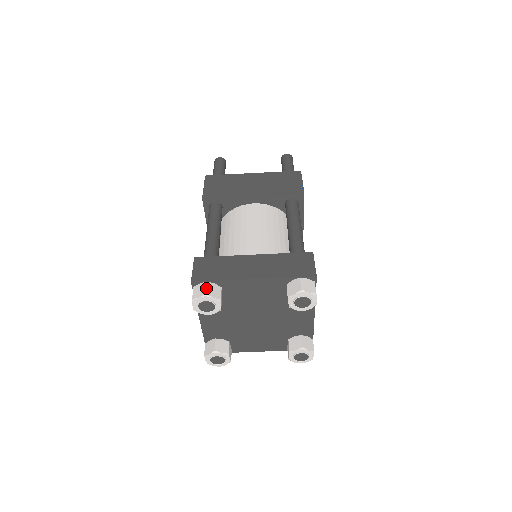
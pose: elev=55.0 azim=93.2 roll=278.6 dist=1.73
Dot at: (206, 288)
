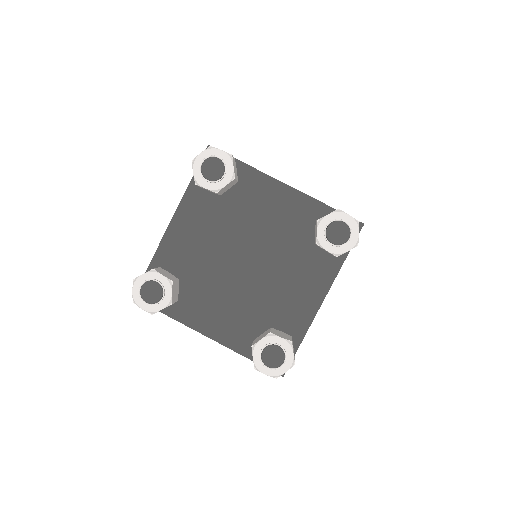
Dot at: occluded
